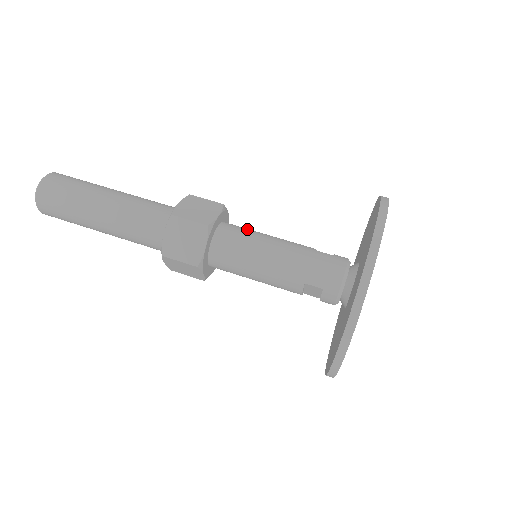
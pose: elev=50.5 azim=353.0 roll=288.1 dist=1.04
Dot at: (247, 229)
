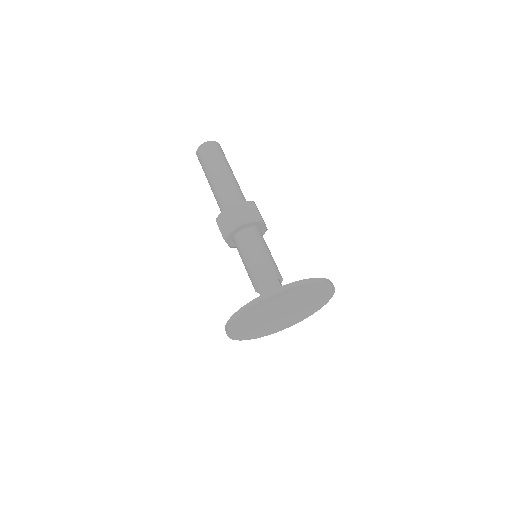
Dot at: (261, 240)
